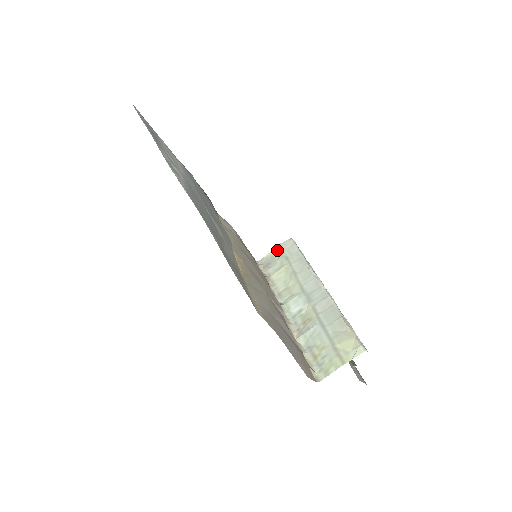
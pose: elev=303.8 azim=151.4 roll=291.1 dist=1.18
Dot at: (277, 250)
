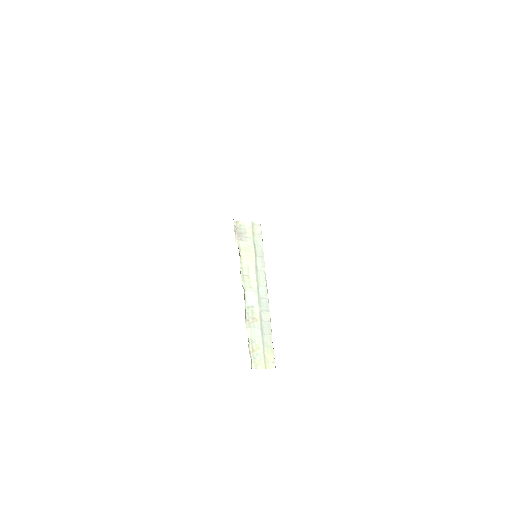
Dot at: (250, 228)
